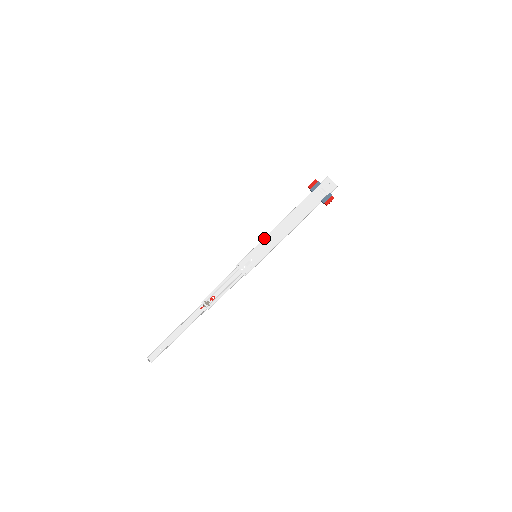
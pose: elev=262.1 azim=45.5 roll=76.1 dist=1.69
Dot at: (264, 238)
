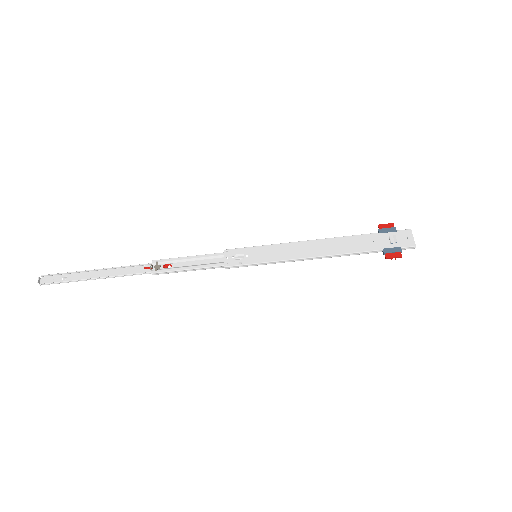
Dot at: (282, 243)
